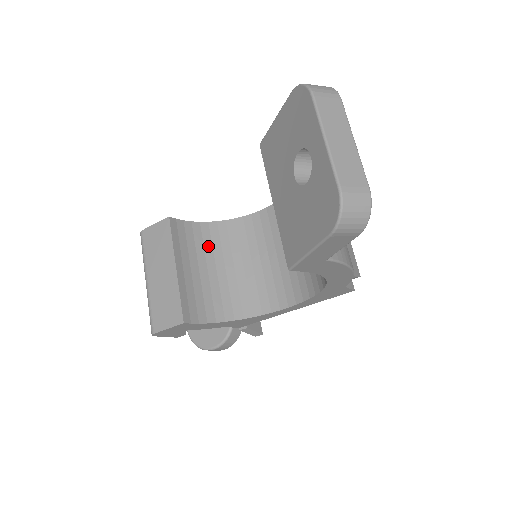
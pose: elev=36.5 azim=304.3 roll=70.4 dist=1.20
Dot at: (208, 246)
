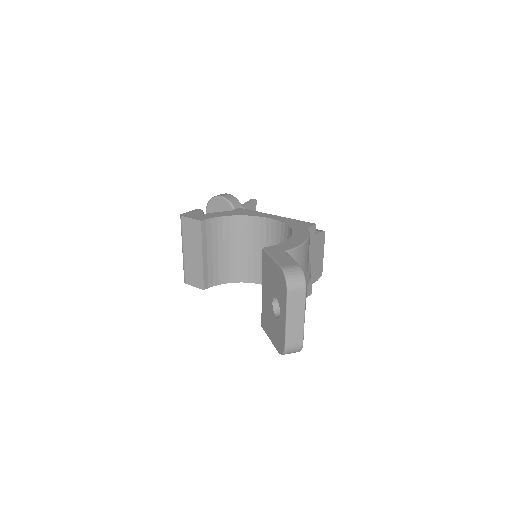
Dot at: (226, 234)
